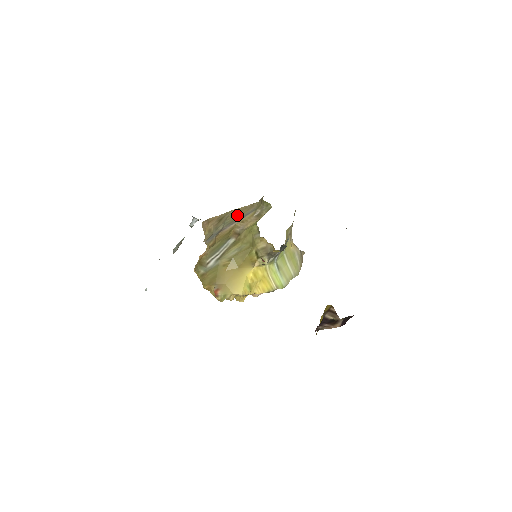
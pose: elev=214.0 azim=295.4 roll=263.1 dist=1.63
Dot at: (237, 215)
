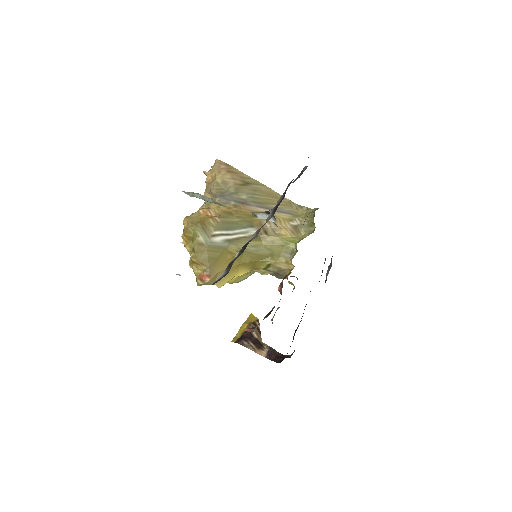
Dot at: (269, 199)
